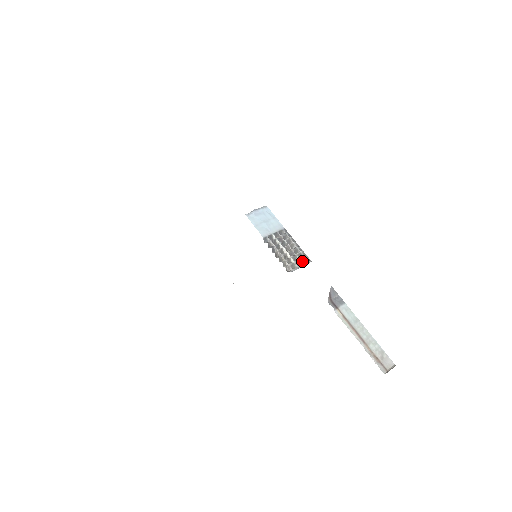
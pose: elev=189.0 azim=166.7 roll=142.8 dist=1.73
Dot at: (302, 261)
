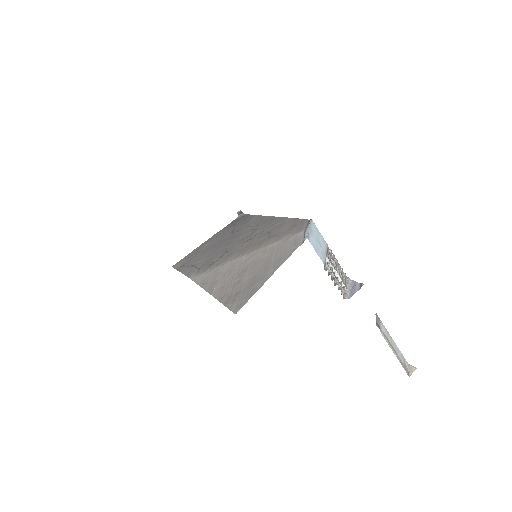
Dot at: (345, 281)
